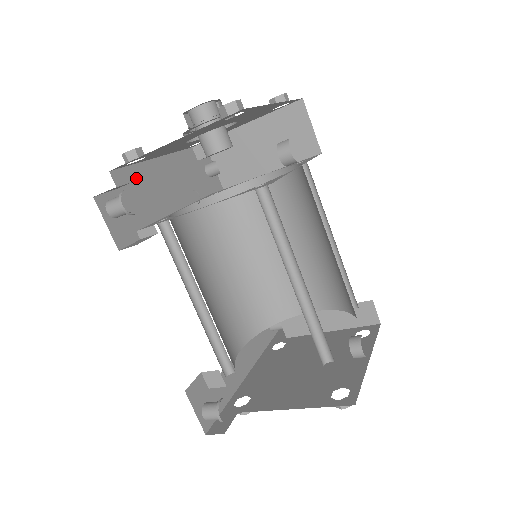
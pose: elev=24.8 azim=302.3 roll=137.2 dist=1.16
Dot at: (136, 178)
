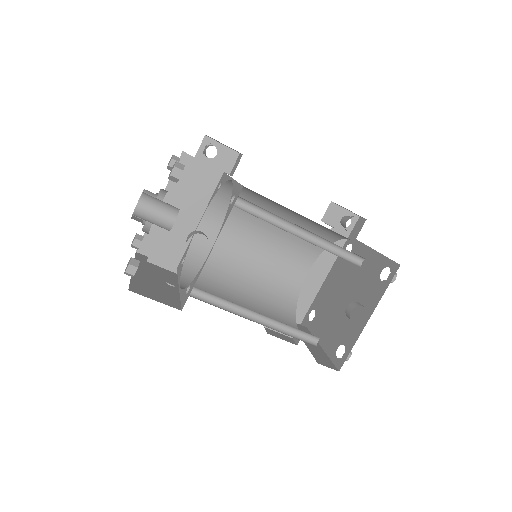
Dot at: (155, 235)
